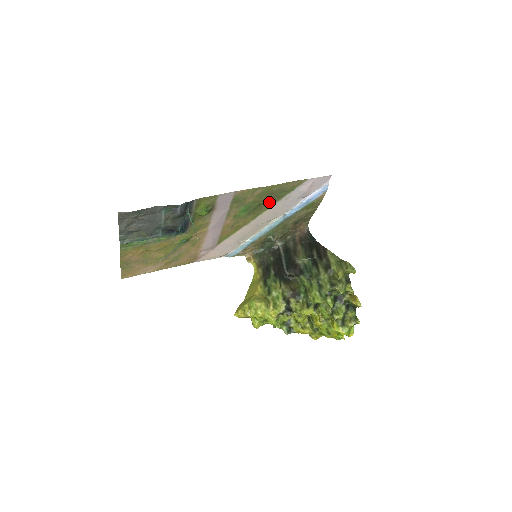
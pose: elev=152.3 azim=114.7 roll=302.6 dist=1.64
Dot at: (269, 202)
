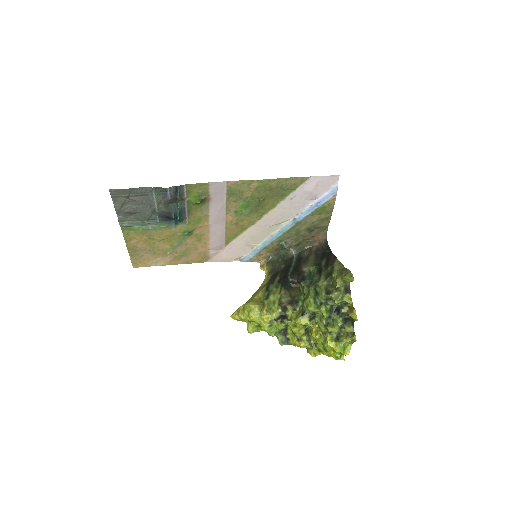
Dot at: (272, 200)
